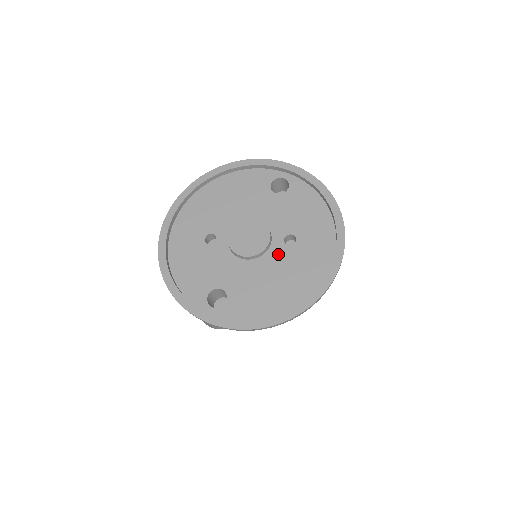
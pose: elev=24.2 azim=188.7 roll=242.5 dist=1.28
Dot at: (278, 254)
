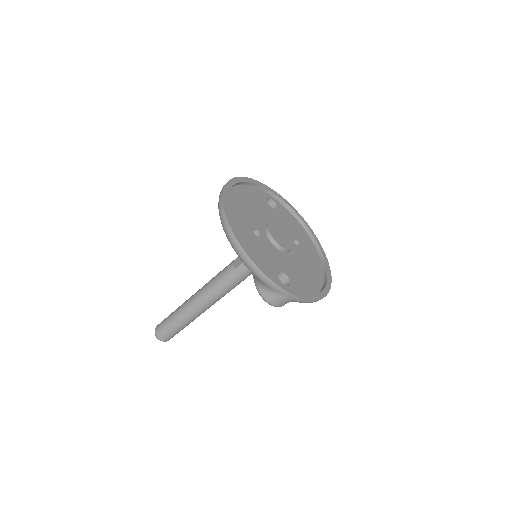
Dot at: (297, 251)
